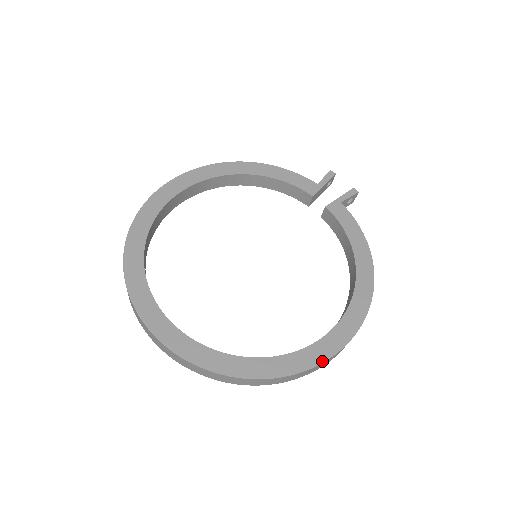
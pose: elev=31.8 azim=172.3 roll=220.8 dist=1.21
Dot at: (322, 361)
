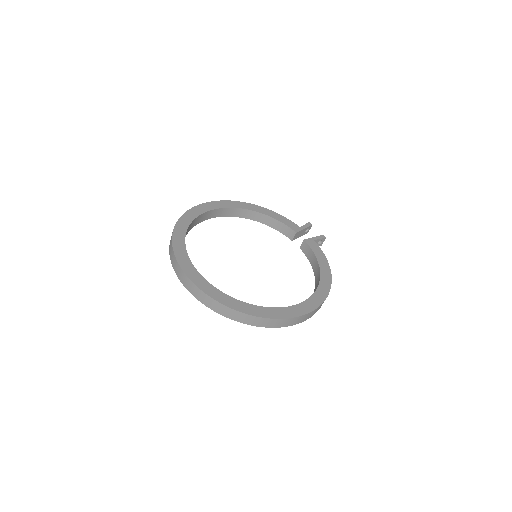
Dot at: (294, 316)
